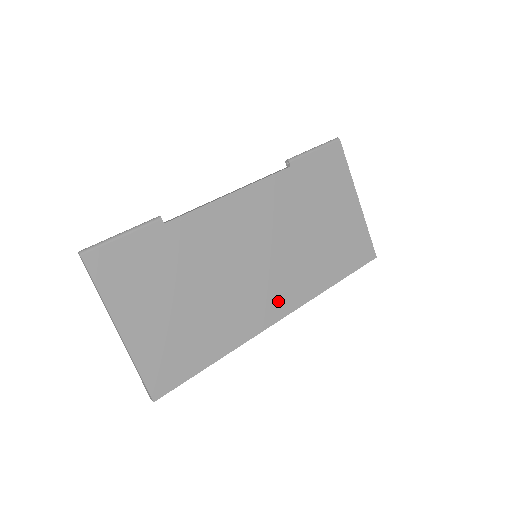
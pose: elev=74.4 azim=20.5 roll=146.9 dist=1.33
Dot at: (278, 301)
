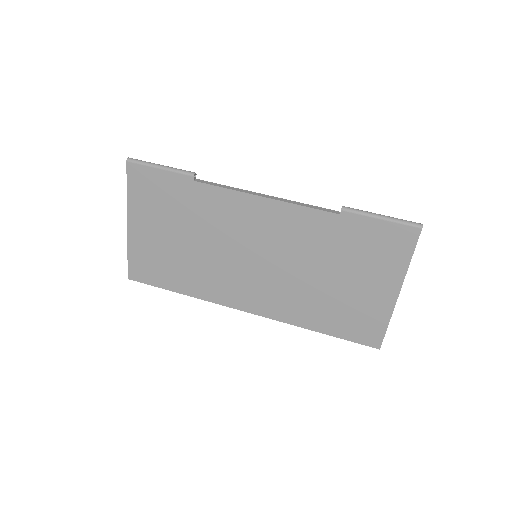
Dot at: (253, 299)
